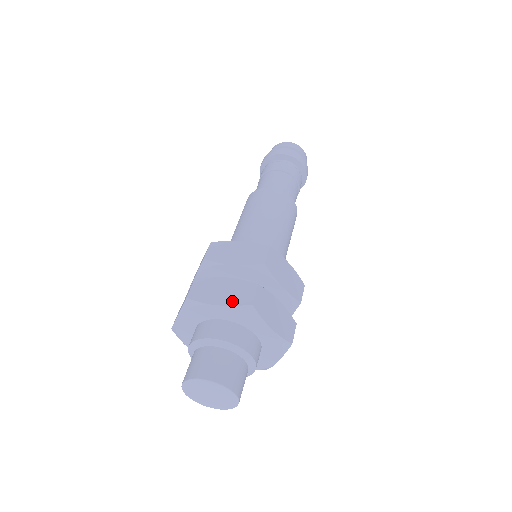
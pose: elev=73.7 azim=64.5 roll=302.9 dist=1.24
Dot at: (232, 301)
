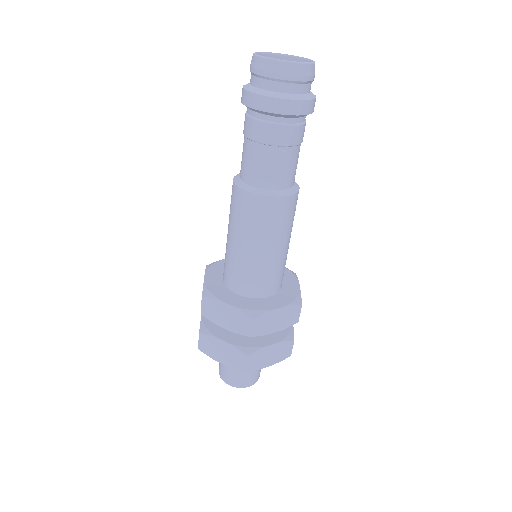
Dot at: (230, 364)
